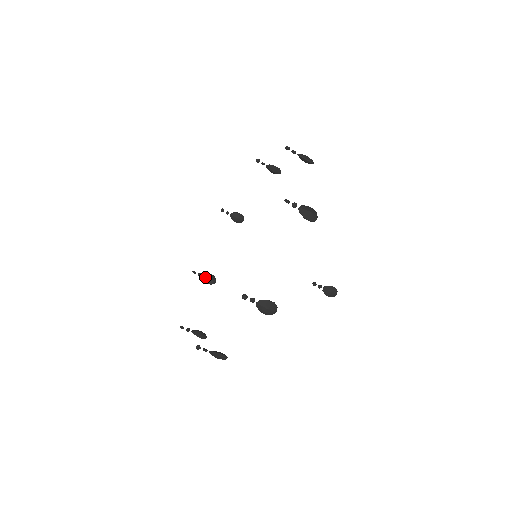
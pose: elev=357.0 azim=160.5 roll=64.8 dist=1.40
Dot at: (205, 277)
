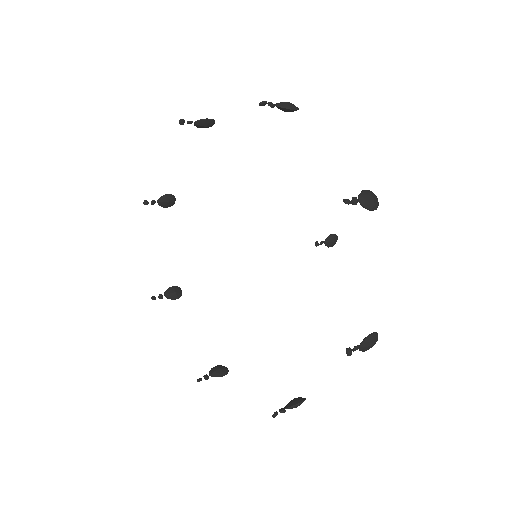
Dot at: (169, 295)
